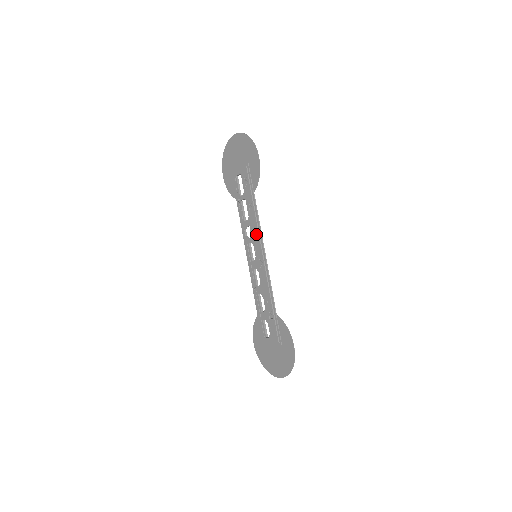
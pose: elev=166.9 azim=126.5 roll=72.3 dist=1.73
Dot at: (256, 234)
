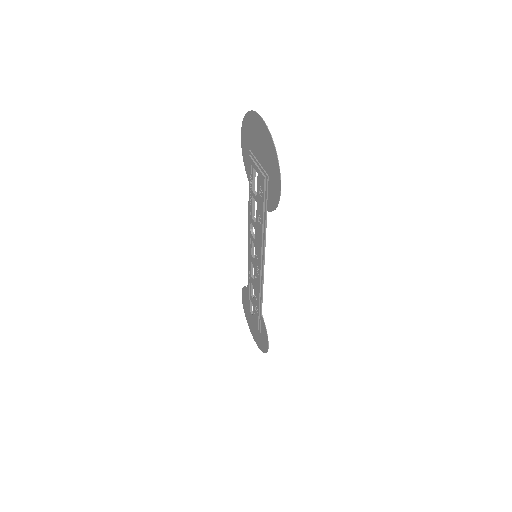
Dot at: (259, 246)
